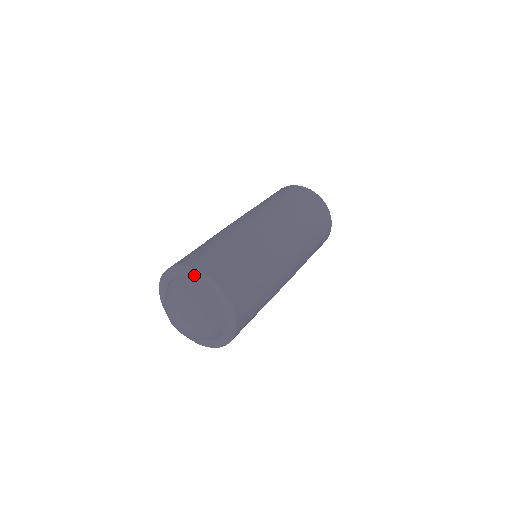
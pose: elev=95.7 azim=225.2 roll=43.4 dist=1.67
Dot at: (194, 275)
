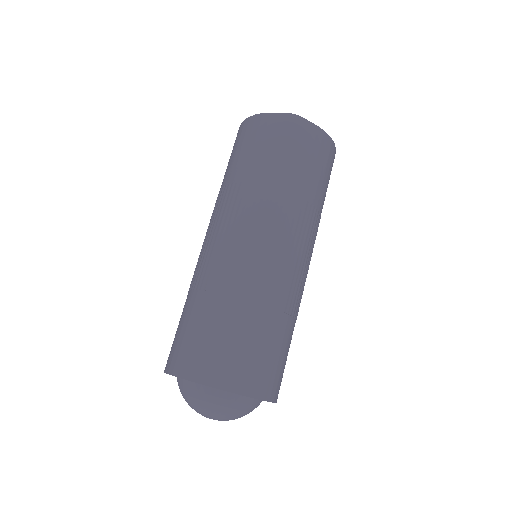
Dot at: occluded
